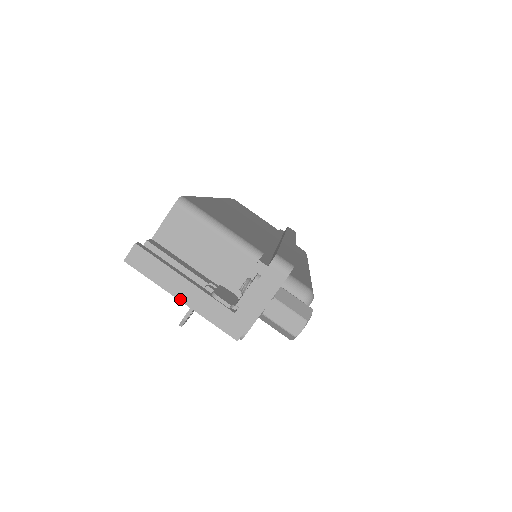
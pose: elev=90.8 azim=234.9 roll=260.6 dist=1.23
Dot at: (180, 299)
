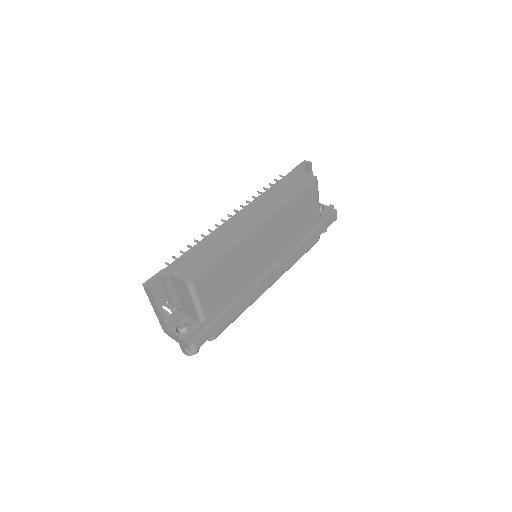
Dot at: (154, 309)
